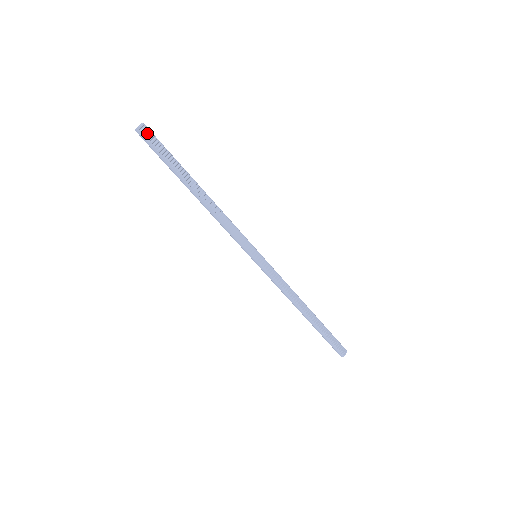
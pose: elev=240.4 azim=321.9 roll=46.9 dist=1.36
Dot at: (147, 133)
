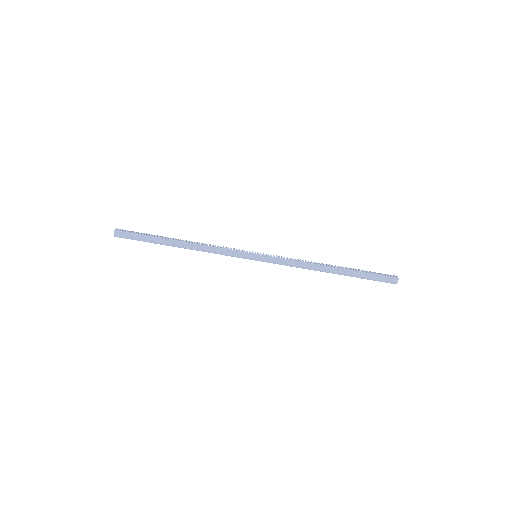
Dot at: (123, 232)
